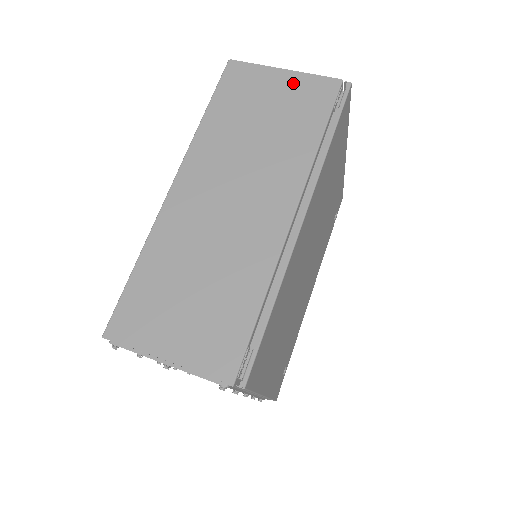
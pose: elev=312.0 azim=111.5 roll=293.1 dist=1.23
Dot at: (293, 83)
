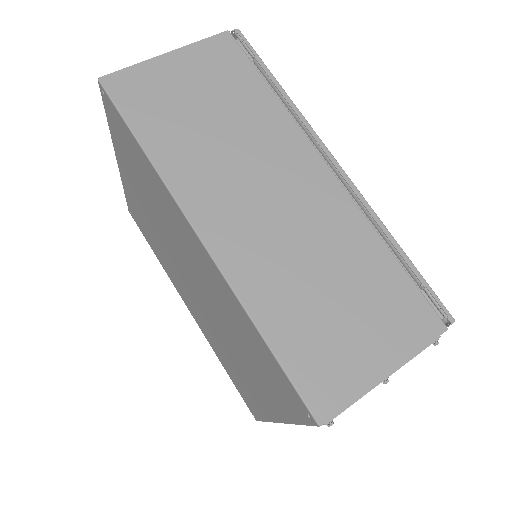
Dot at: (191, 60)
